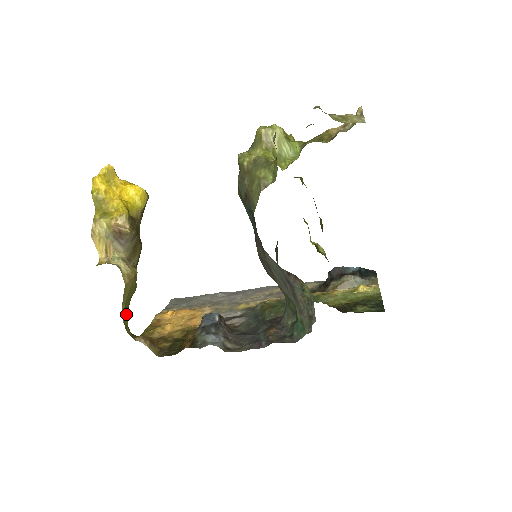
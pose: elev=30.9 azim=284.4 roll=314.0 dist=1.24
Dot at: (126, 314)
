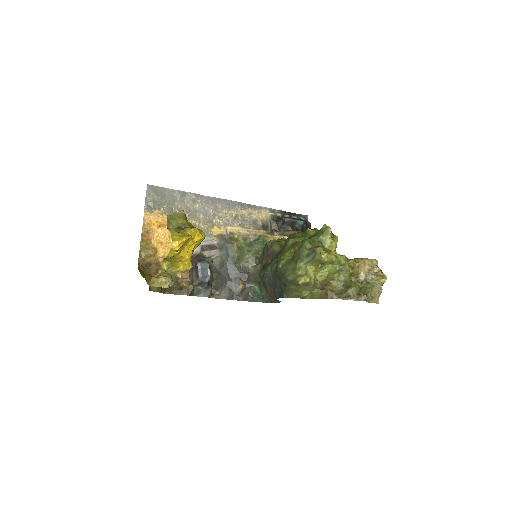
Dot at: occluded
